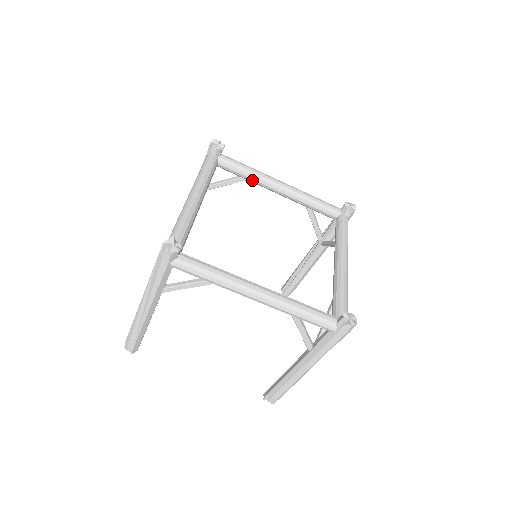
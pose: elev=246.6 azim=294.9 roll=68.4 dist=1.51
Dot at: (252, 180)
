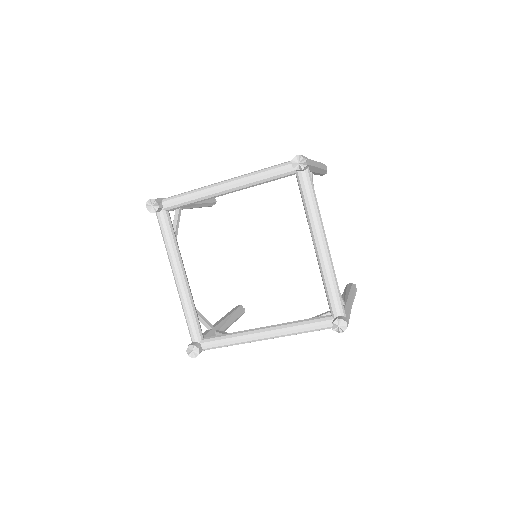
Dot at: occluded
